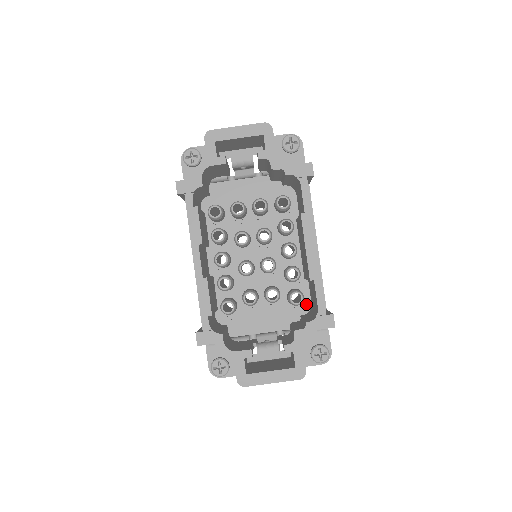
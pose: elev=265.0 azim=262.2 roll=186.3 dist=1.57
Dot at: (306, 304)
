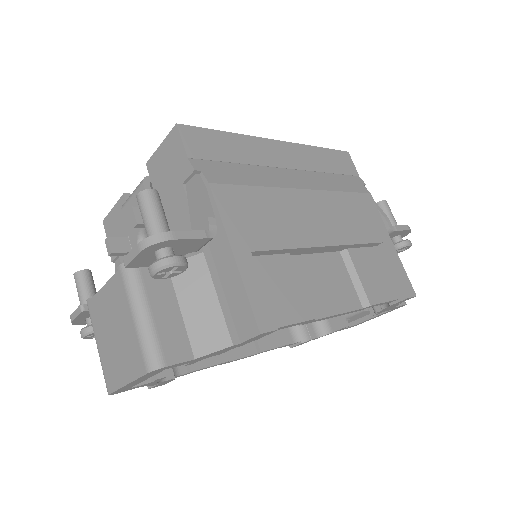
Dot at: occluded
